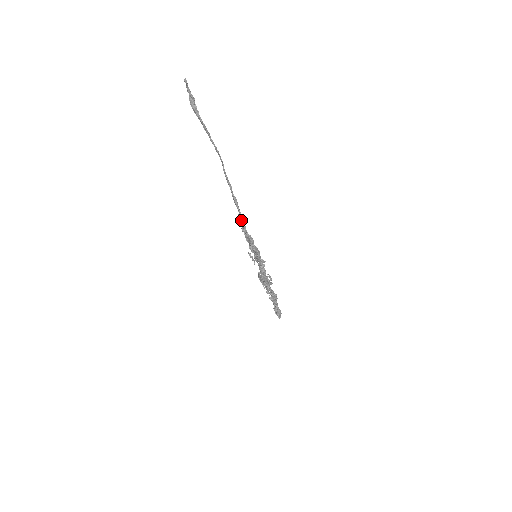
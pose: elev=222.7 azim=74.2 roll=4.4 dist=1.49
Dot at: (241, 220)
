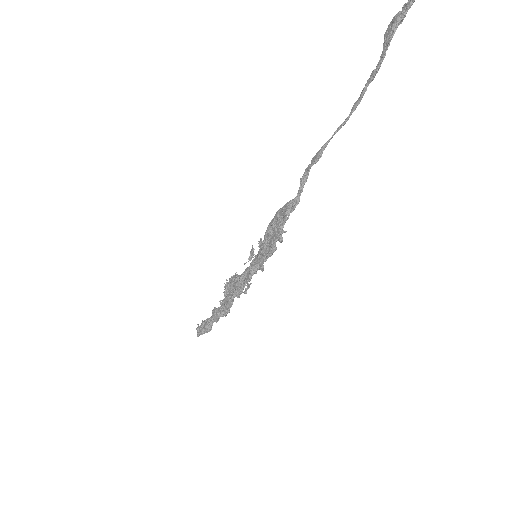
Dot at: (291, 206)
